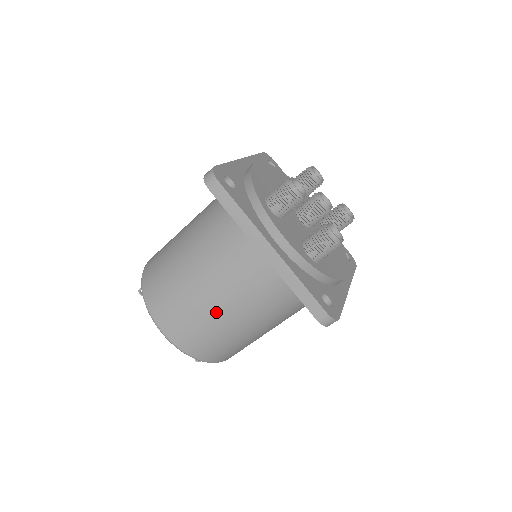
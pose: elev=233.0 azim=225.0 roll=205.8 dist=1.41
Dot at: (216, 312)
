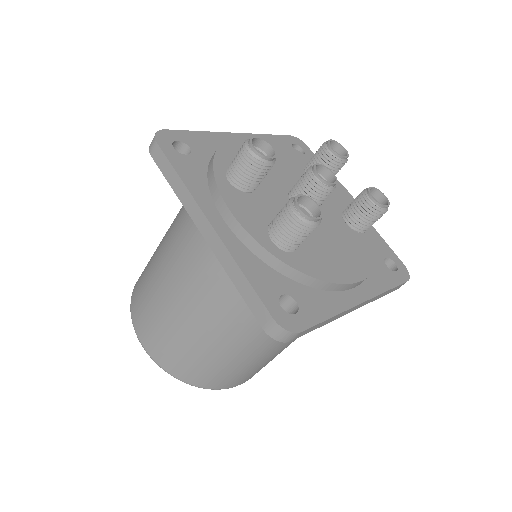
Dot at: (179, 316)
